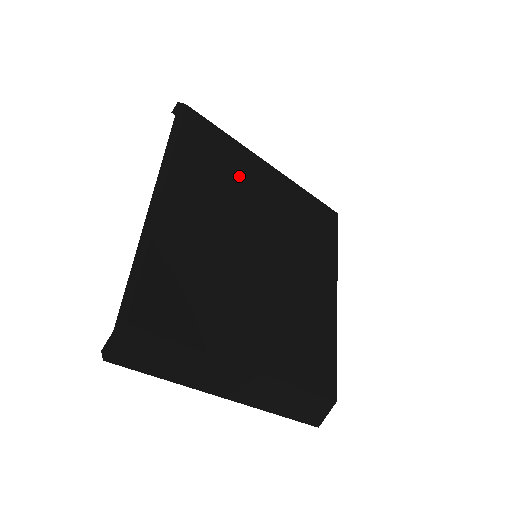
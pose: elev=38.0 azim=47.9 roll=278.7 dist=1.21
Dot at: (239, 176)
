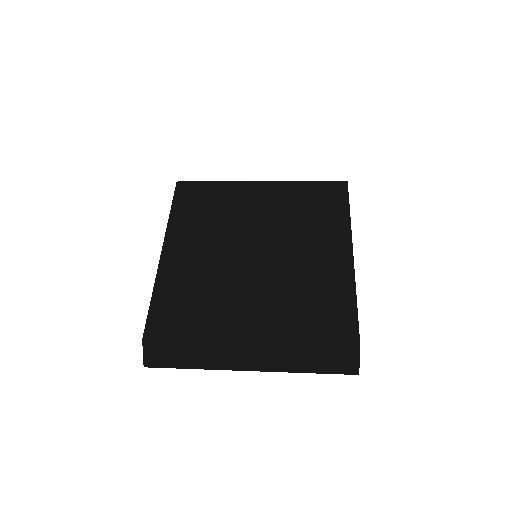
Dot at: (228, 206)
